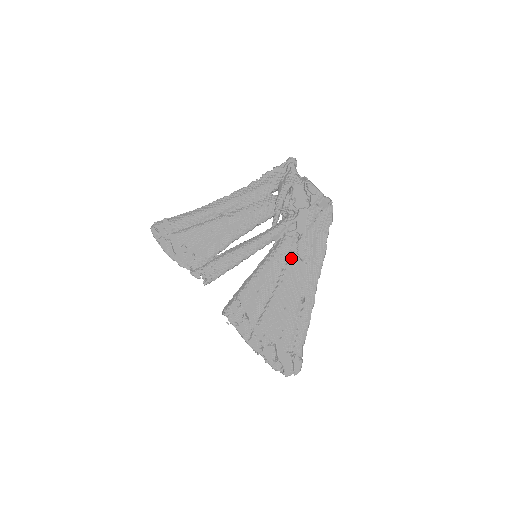
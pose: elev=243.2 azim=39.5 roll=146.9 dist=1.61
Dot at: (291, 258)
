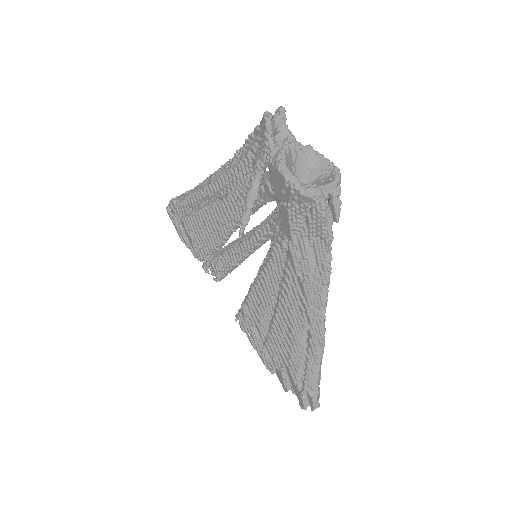
Dot at: (286, 270)
